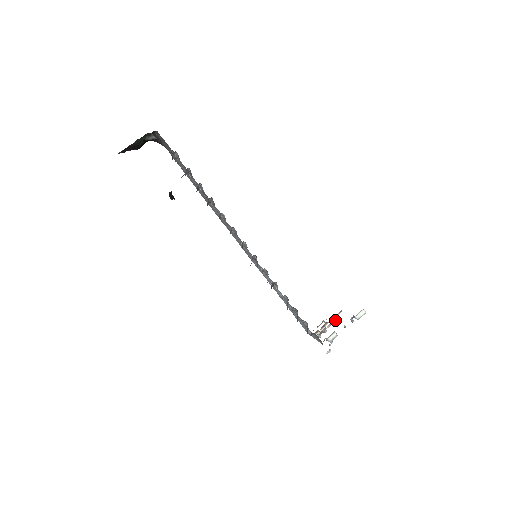
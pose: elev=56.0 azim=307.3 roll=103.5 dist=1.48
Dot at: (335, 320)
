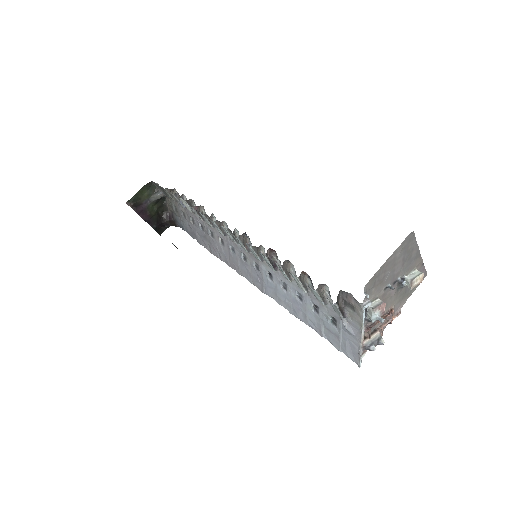
Dot at: (388, 314)
